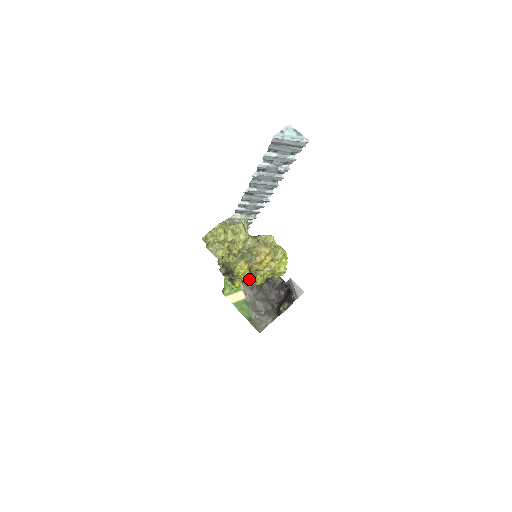
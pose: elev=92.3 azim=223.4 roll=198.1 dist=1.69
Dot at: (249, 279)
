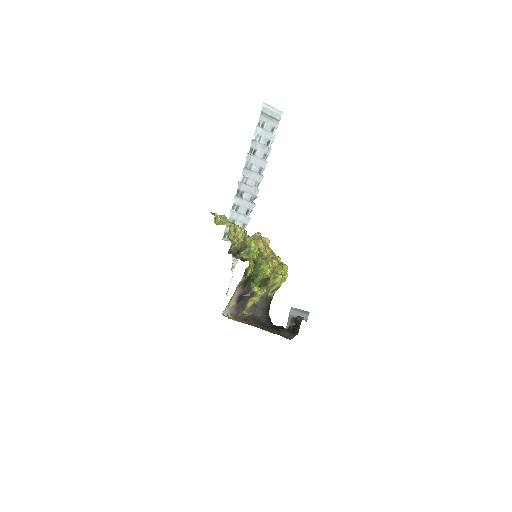
Dot at: (258, 270)
